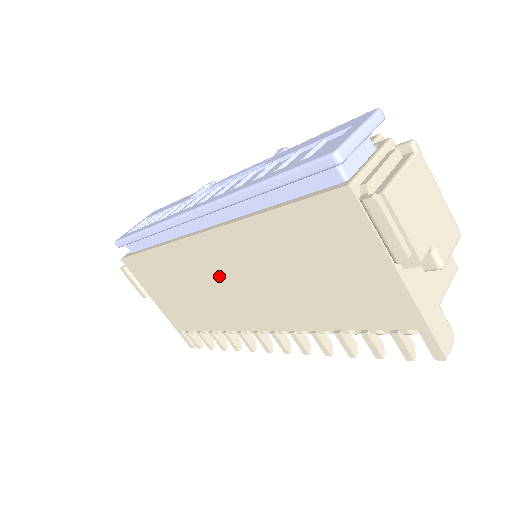
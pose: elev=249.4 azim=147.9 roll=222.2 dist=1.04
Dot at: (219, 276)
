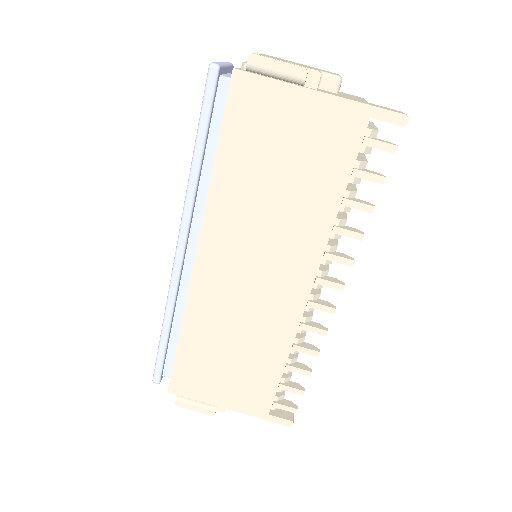
Dot at: (239, 280)
